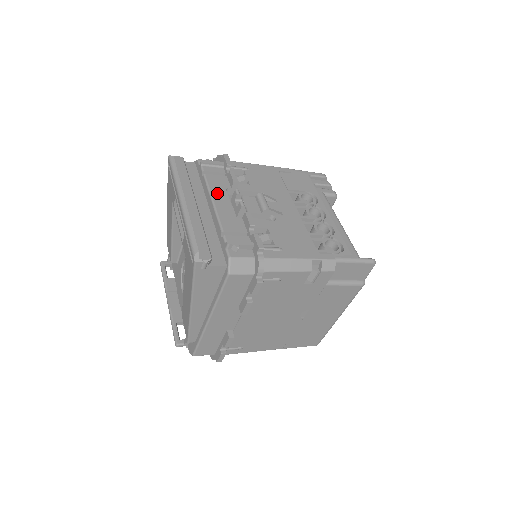
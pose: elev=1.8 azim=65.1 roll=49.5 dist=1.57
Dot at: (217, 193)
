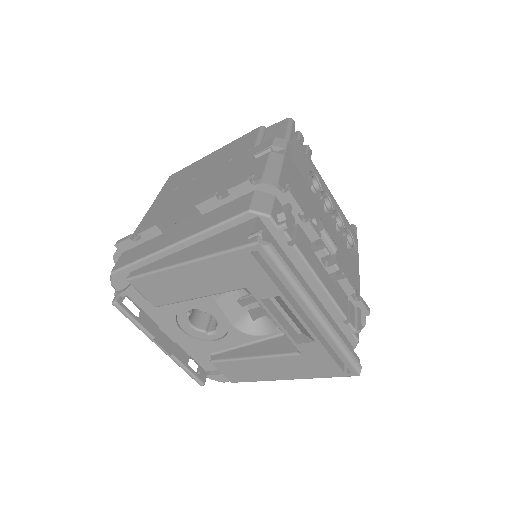
Dot at: (316, 266)
